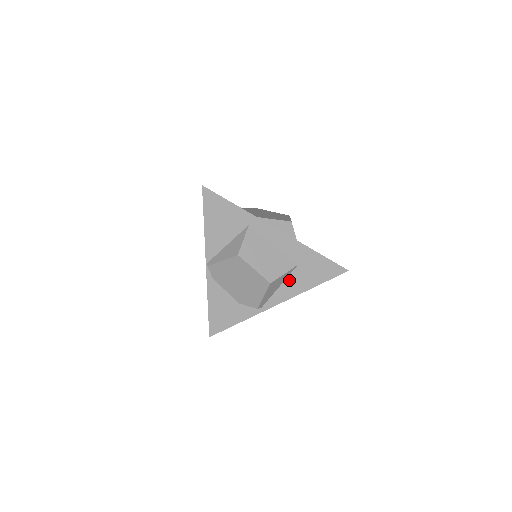
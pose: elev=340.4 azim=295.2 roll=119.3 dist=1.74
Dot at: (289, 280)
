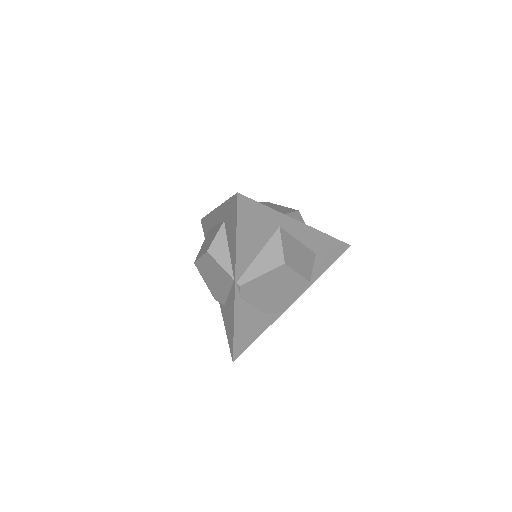
Dot at: occluded
